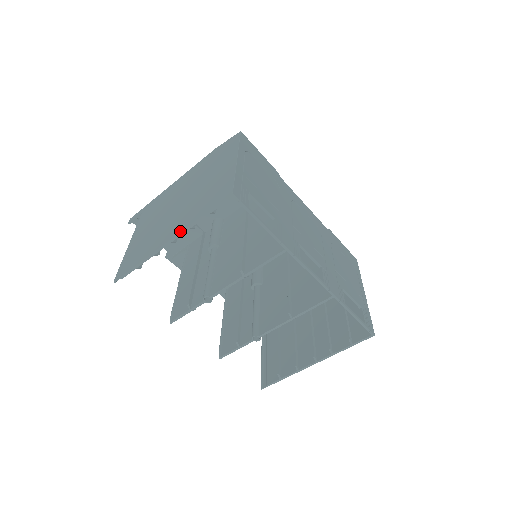
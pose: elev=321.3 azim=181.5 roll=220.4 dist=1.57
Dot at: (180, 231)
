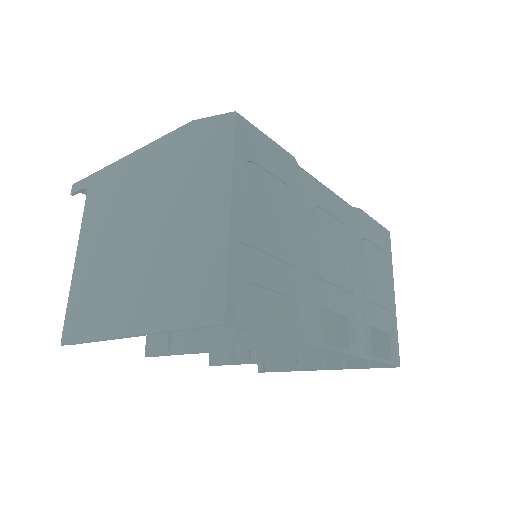
Dot at: (144, 332)
